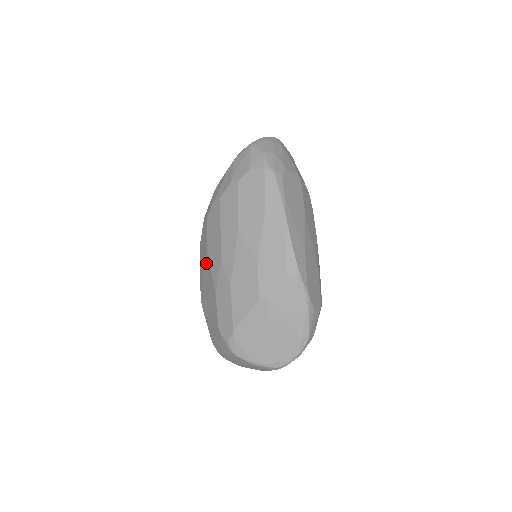
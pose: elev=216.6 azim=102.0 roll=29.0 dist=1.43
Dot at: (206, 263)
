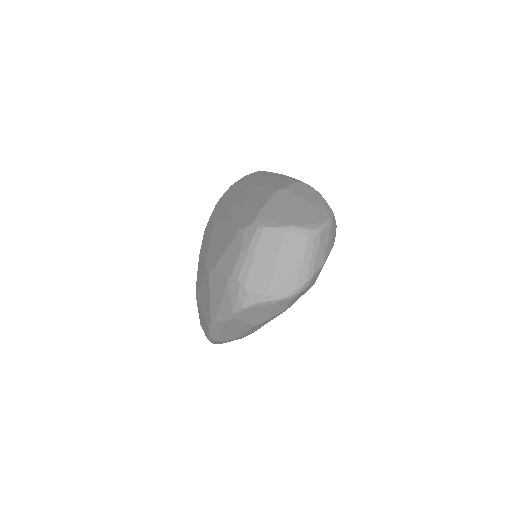
Dot at: (213, 232)
